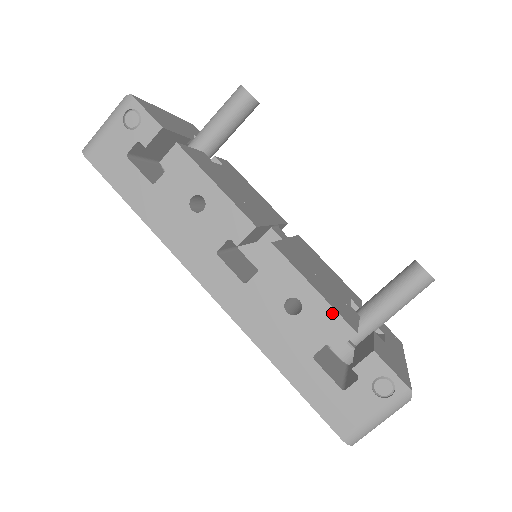
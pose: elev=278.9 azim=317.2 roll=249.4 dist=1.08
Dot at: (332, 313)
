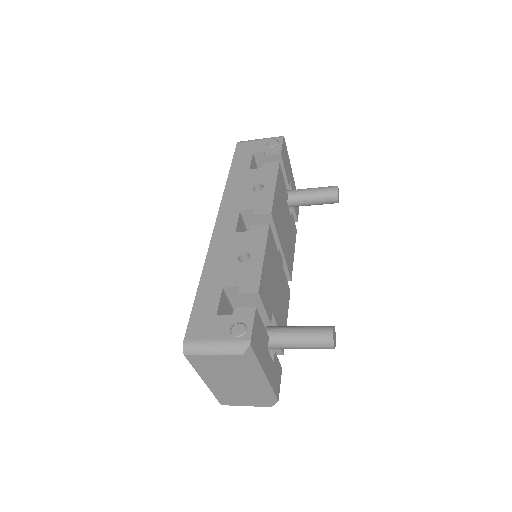
Dot at: (258, 274)
